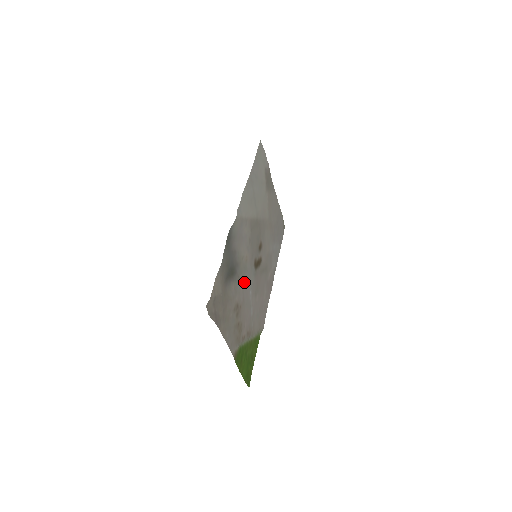
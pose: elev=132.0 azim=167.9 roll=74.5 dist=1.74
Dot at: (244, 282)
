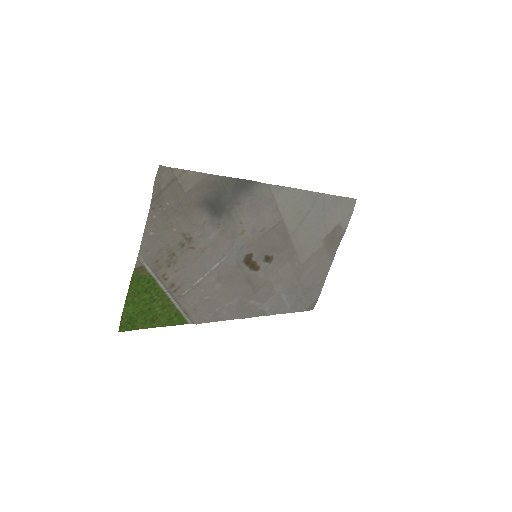
Dot at: (220, 243)
